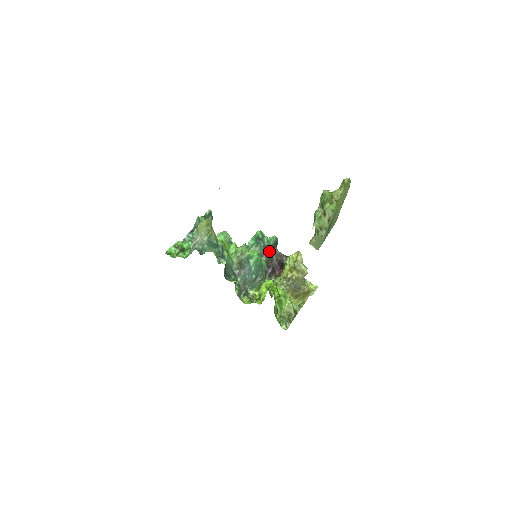
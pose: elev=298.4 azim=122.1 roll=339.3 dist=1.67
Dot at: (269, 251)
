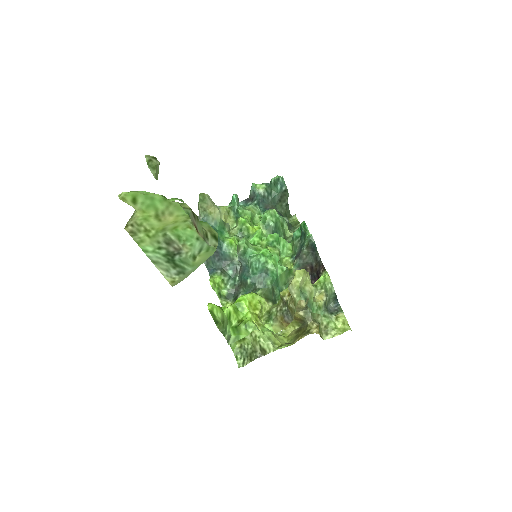
Dot at: (308, 253)
